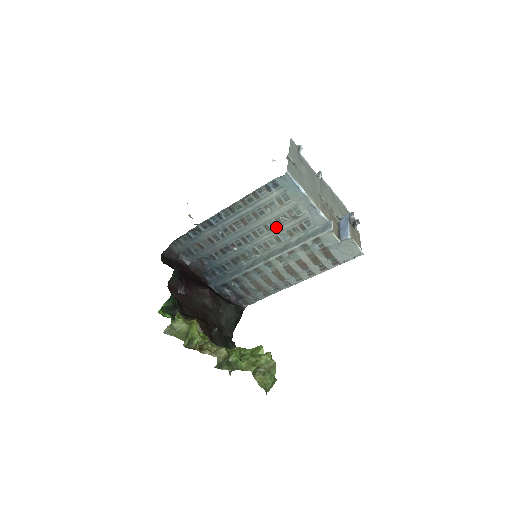
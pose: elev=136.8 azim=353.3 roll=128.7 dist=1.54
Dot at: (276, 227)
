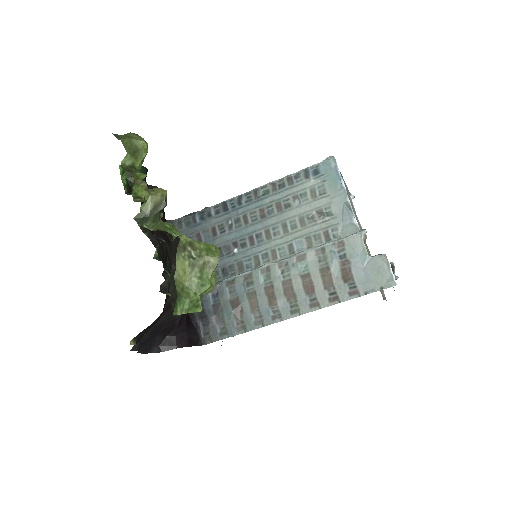
Dot at: (296, 229)
